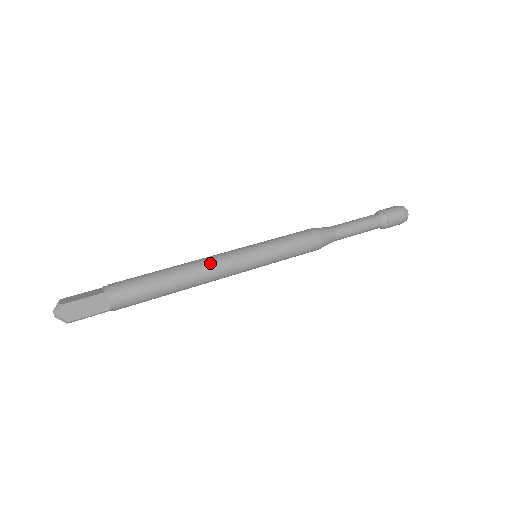
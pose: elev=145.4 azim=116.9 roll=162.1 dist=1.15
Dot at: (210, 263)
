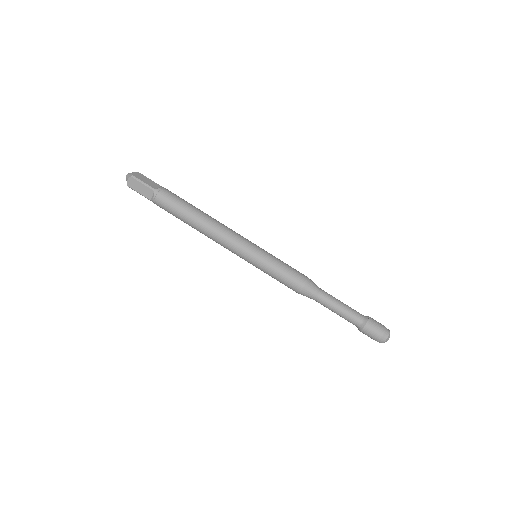
Dot at: (216, 242)
